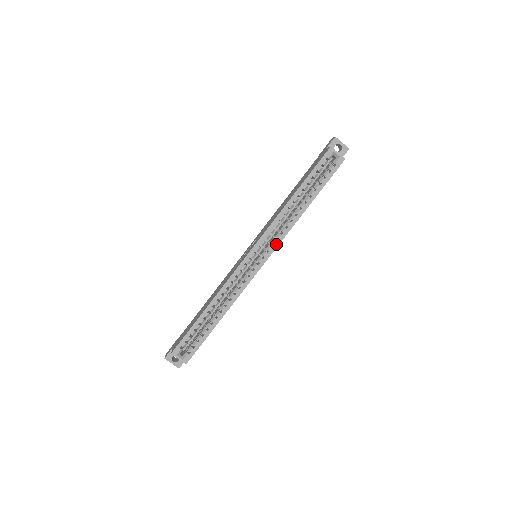
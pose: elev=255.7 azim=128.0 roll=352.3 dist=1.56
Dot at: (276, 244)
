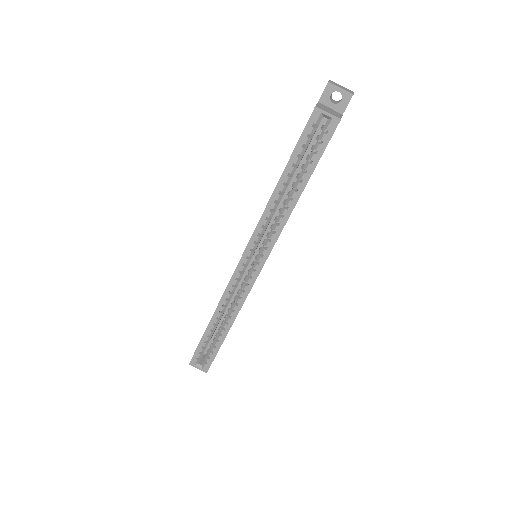
Dot at: (270, 246)
